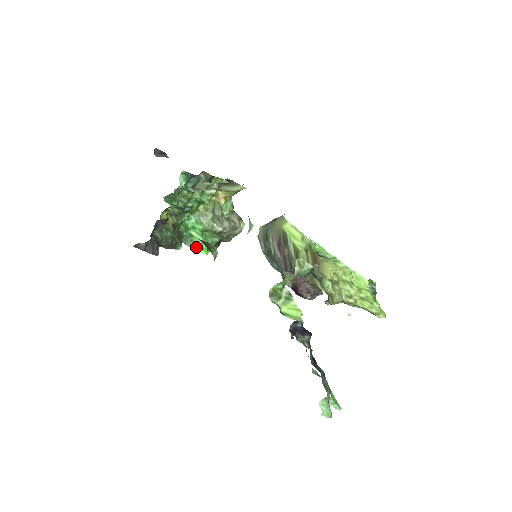
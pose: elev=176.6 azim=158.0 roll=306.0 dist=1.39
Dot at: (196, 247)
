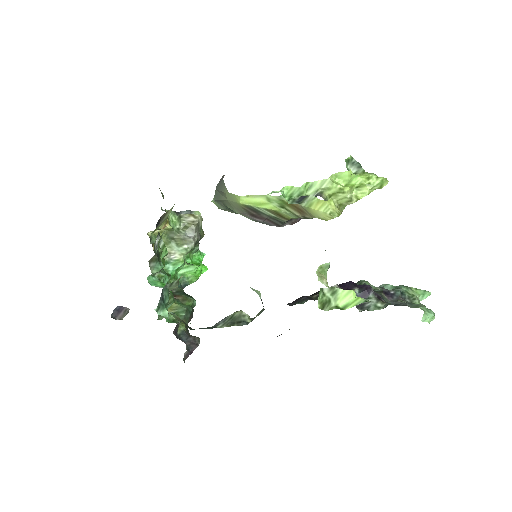
Dot at: (196, 277)
